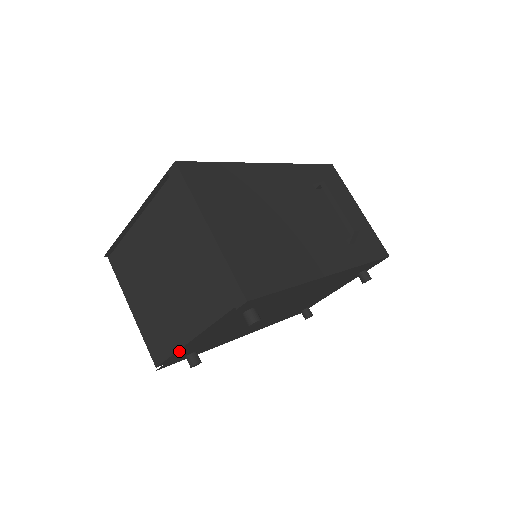
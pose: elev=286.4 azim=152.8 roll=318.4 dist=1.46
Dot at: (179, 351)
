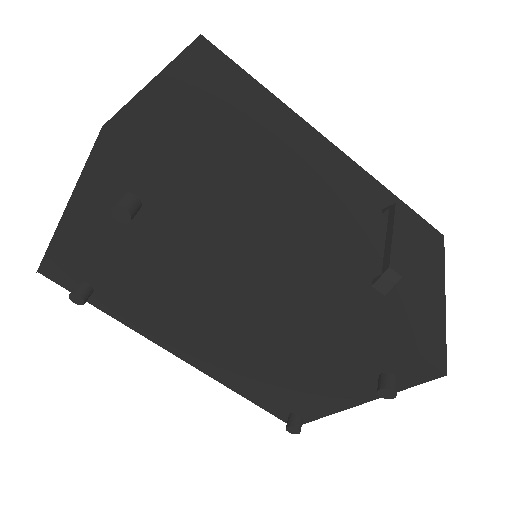
Dot at: (63, 248)
